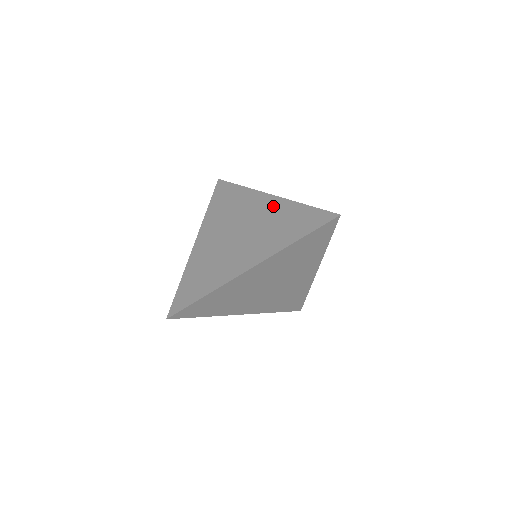
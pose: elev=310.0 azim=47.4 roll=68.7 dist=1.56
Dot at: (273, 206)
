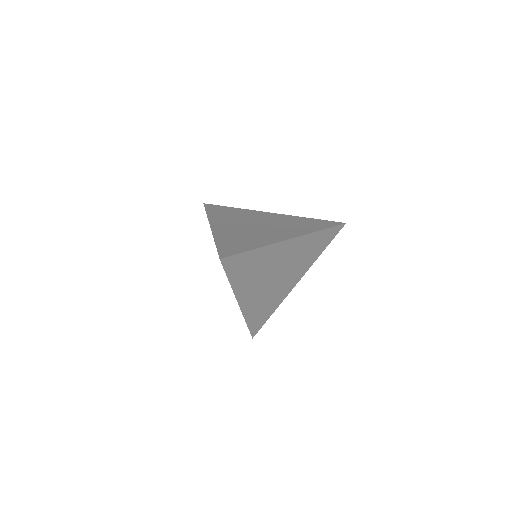
Dot at: (281, 217)
